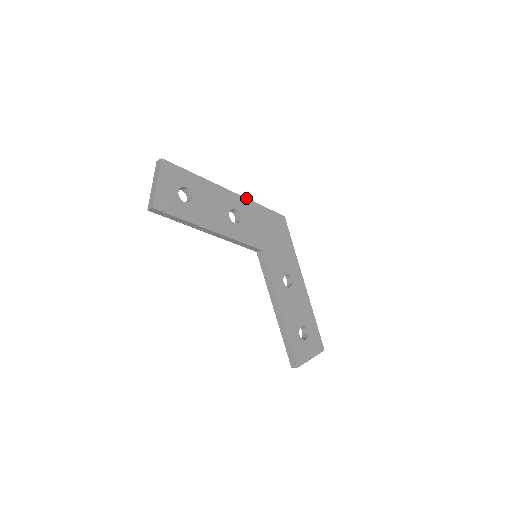
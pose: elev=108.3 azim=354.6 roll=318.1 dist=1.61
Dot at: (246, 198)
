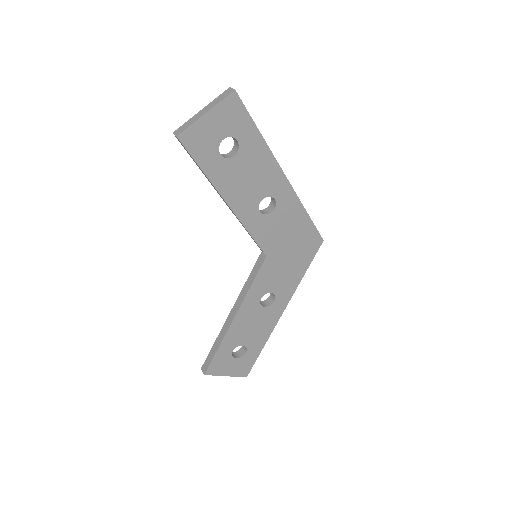
Dot at: occluded
